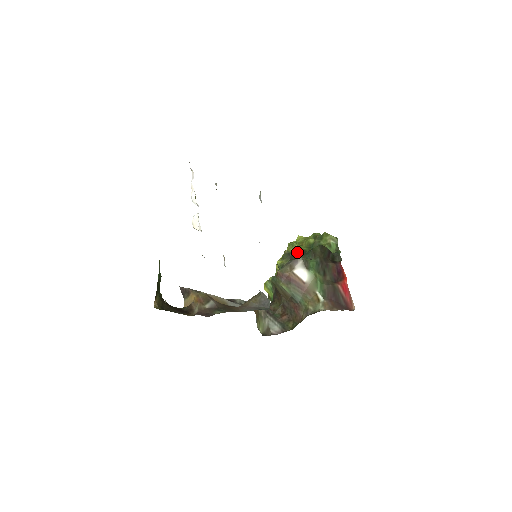
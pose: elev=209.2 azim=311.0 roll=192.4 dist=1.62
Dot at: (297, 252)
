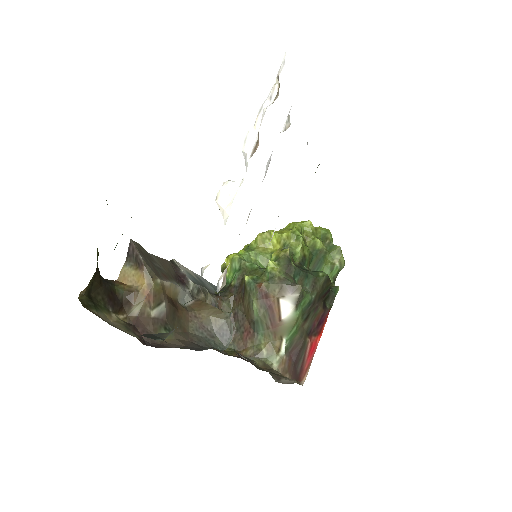
Dot at: (296, 254)
